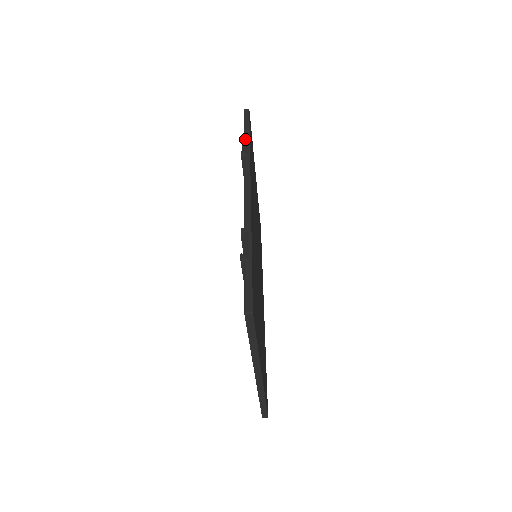
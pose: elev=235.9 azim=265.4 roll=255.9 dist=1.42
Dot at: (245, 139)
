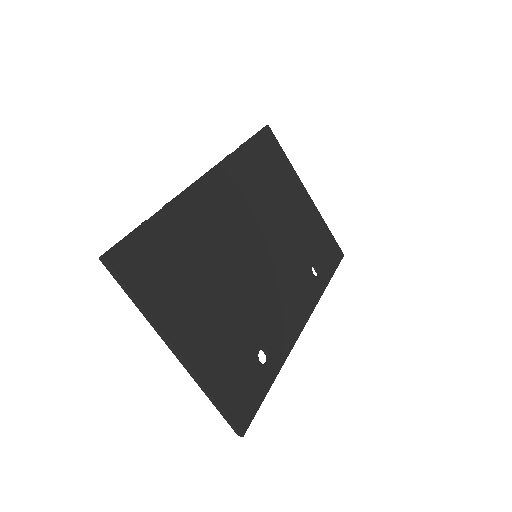
Dot at: occluded
